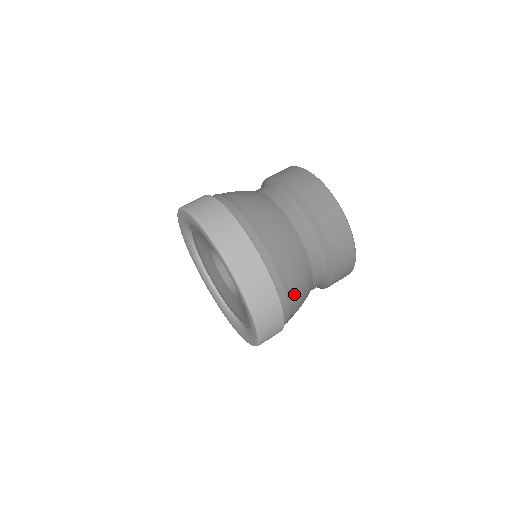
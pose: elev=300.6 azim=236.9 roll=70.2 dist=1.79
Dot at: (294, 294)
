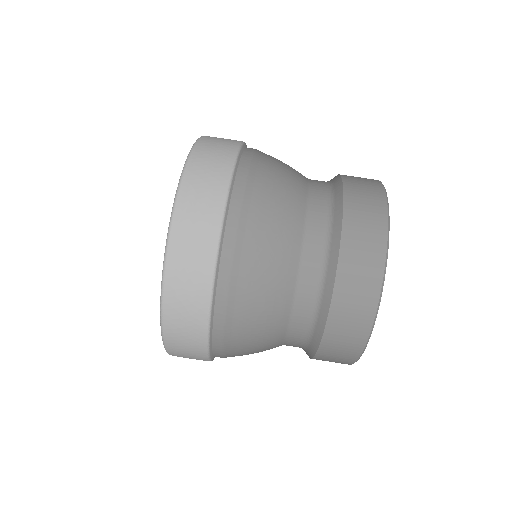
Dot at: occluded
